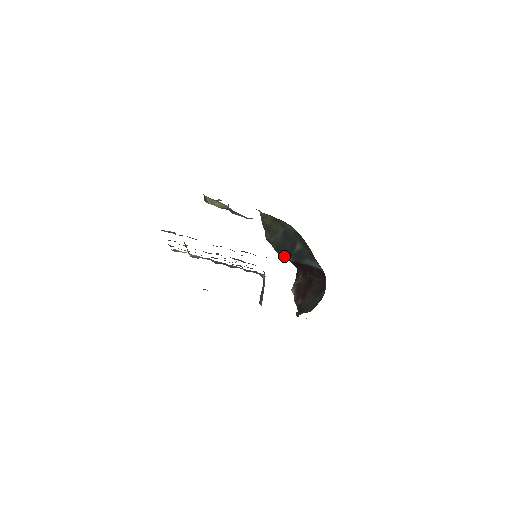
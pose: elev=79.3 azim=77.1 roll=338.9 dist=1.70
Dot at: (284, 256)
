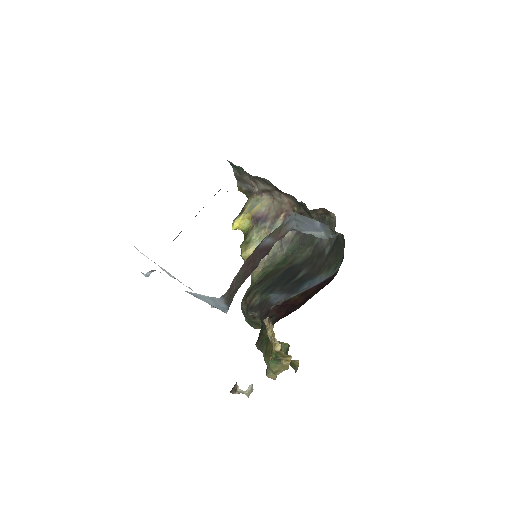
Dot at: (269, 298)
